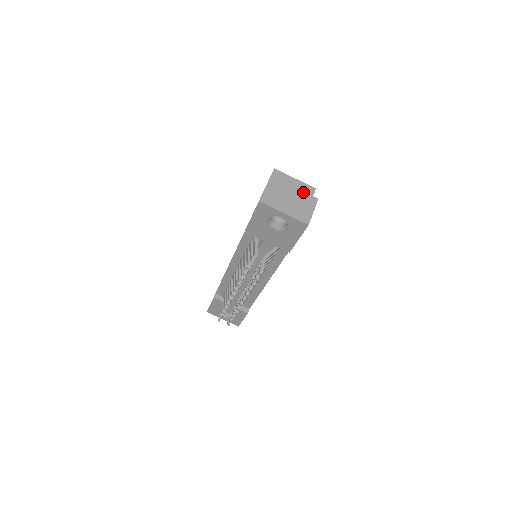
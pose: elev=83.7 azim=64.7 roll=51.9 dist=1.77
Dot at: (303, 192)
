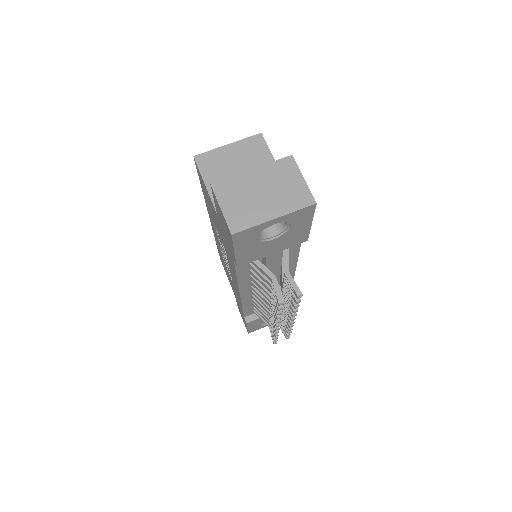
Dot at: (267, 165)
